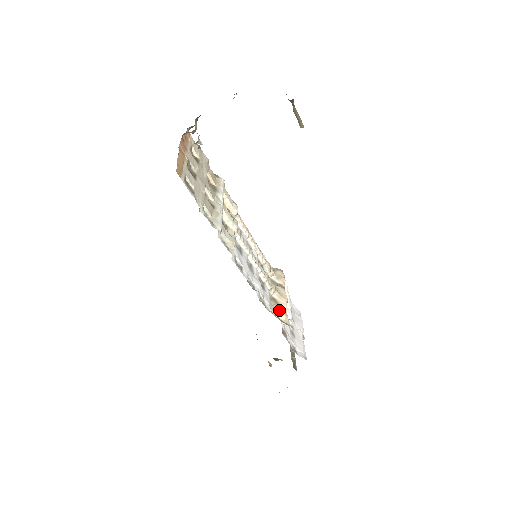
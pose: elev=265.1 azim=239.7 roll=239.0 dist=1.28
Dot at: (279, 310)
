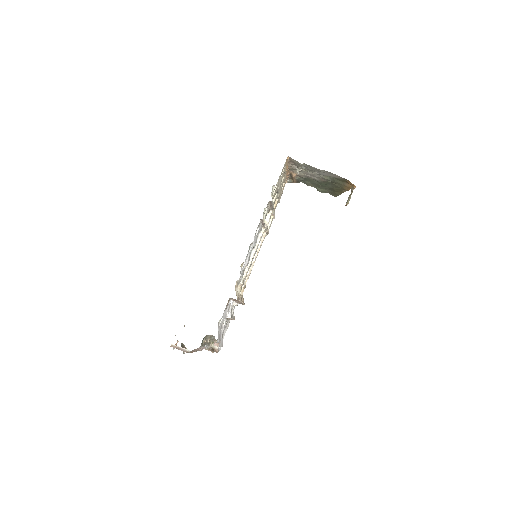
Dot at: (237, 292)
